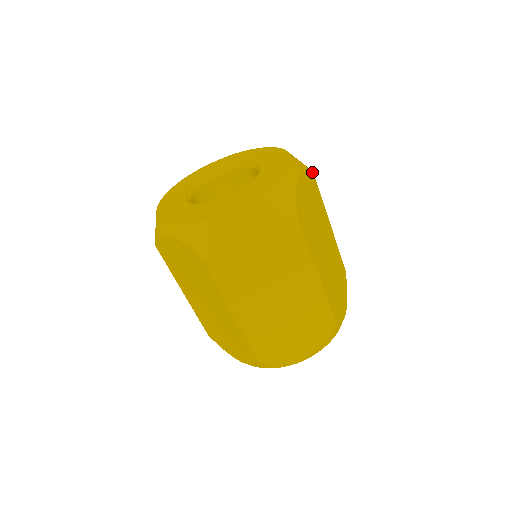
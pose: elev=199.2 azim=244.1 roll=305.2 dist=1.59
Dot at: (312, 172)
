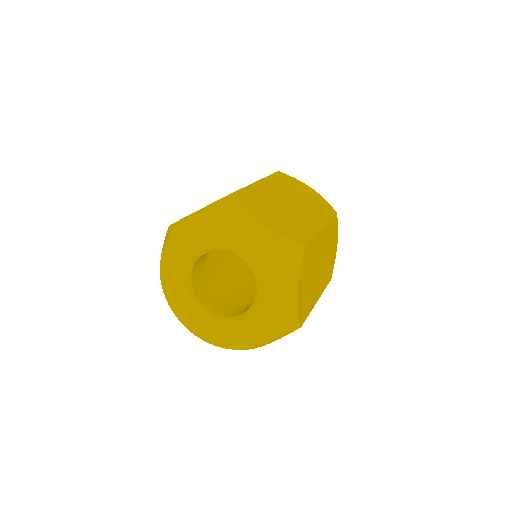
Dot at: (305, 249)
